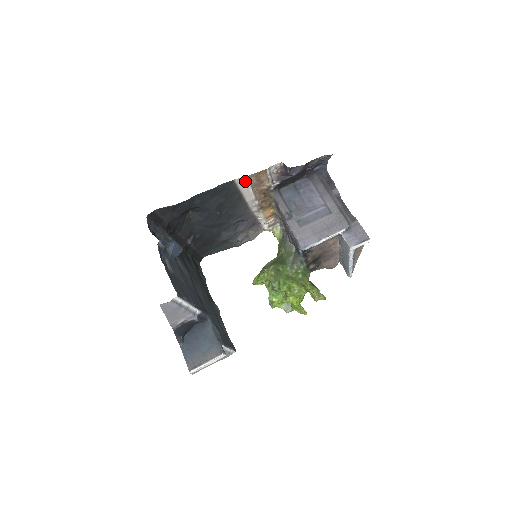
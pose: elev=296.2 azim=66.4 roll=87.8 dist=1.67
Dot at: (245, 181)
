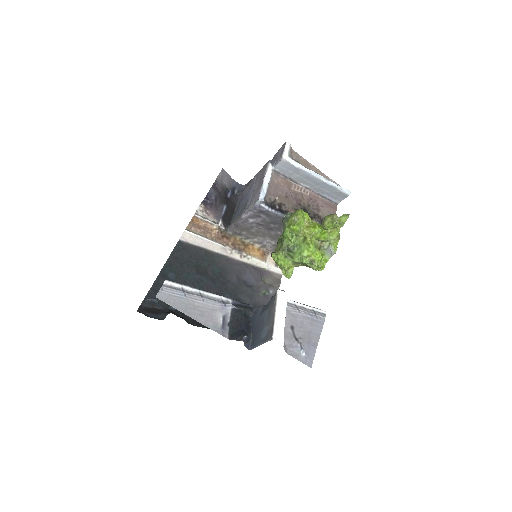
Dot at: (190, 235)
